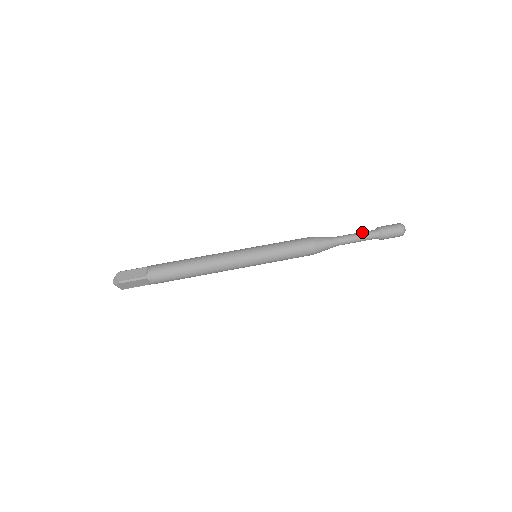
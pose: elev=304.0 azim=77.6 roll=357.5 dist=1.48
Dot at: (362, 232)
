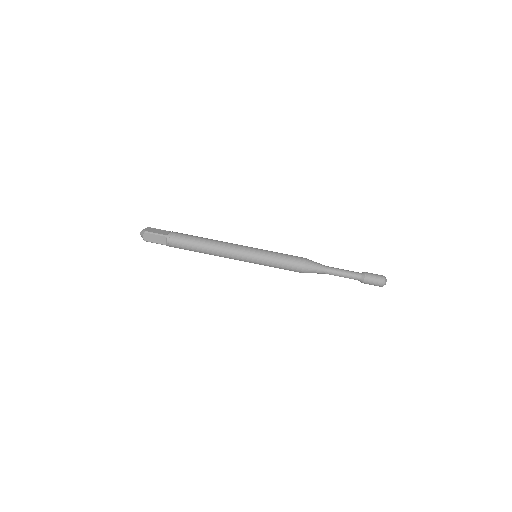
Dot at: (349, 274)
